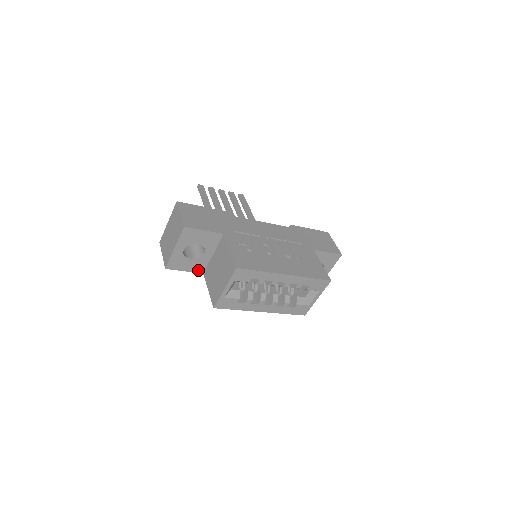
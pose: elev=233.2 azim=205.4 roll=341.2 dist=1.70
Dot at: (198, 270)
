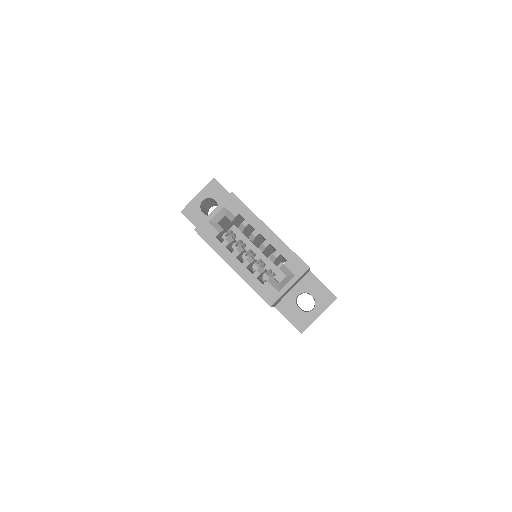
Dot at: occluded
